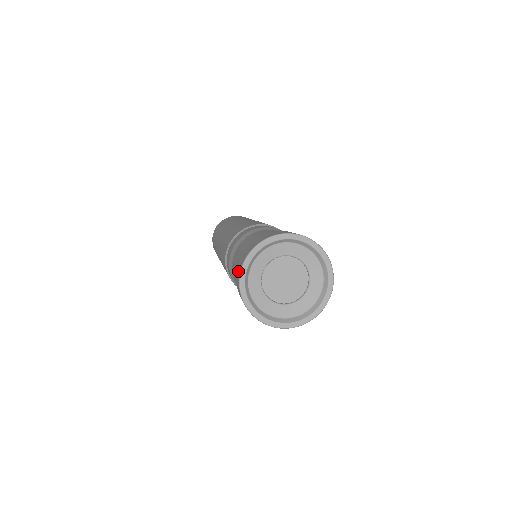
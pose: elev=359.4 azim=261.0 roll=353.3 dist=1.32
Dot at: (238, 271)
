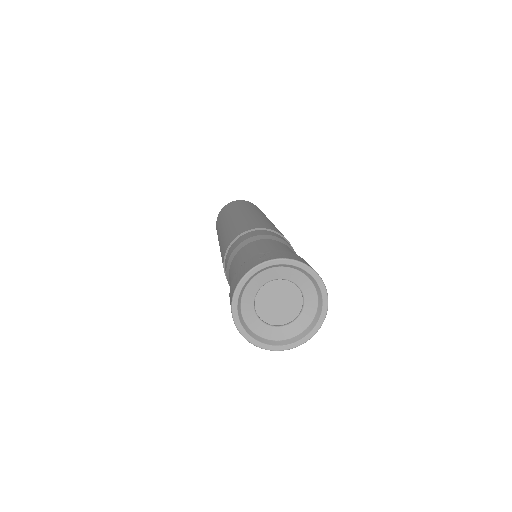
Dot at: (235, 282)
